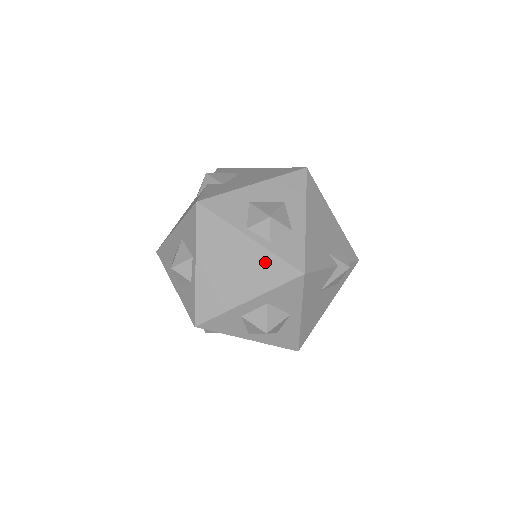
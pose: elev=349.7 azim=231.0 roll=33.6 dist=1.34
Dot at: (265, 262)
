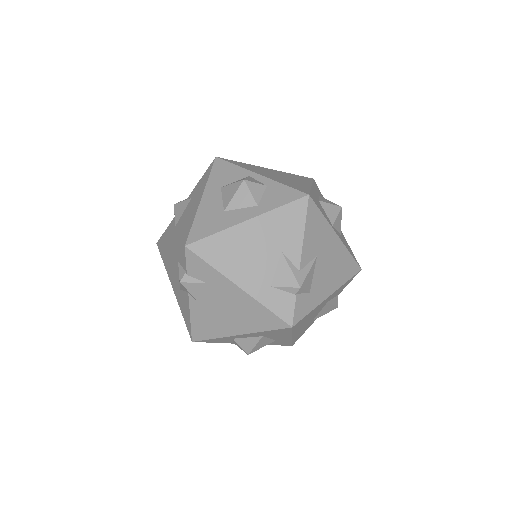
Dot at: (291, 175)
